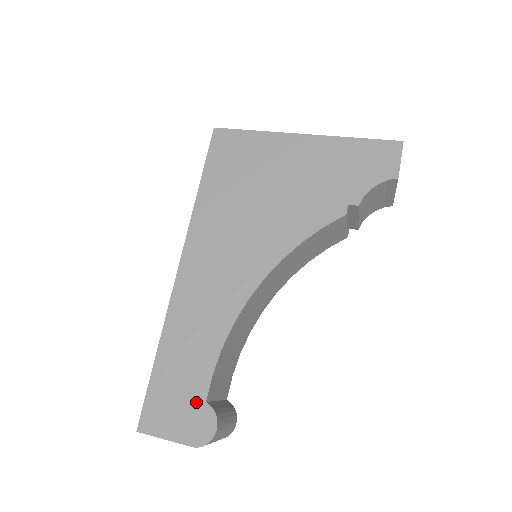
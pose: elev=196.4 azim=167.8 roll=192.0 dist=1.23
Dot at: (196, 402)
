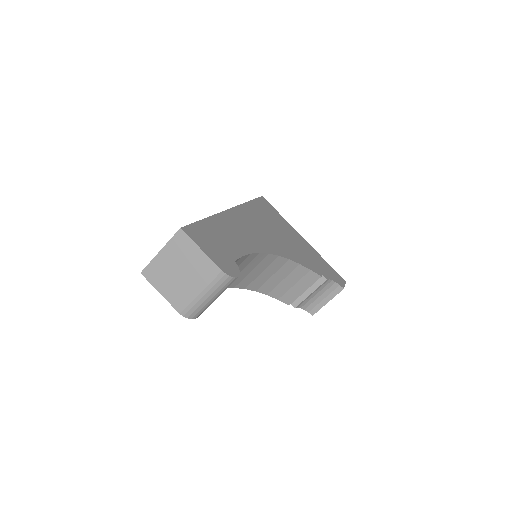
Dot at: (228, 255)
